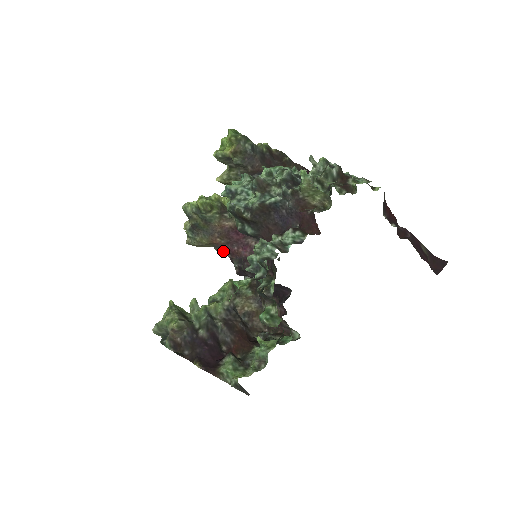
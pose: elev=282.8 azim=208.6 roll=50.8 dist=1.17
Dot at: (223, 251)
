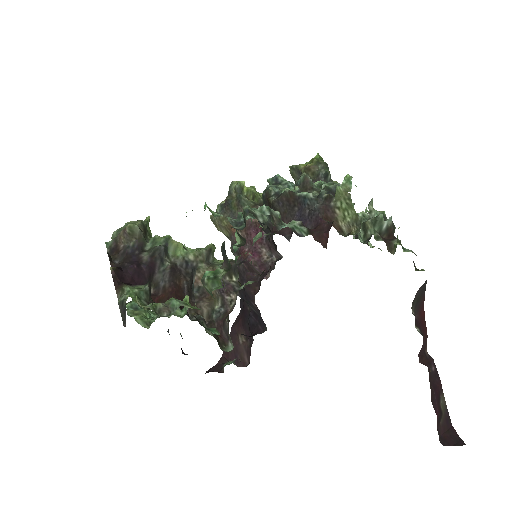
Dot at: occluded
